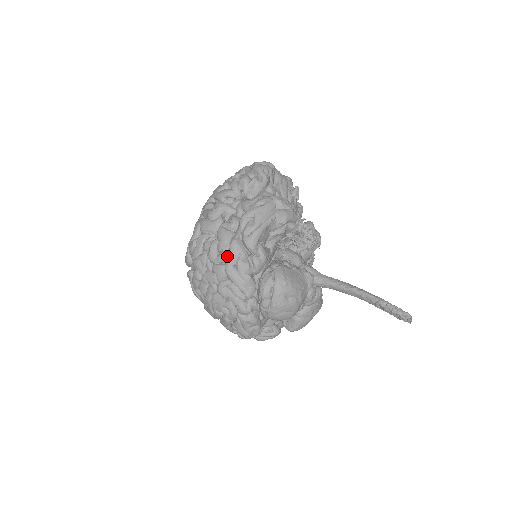
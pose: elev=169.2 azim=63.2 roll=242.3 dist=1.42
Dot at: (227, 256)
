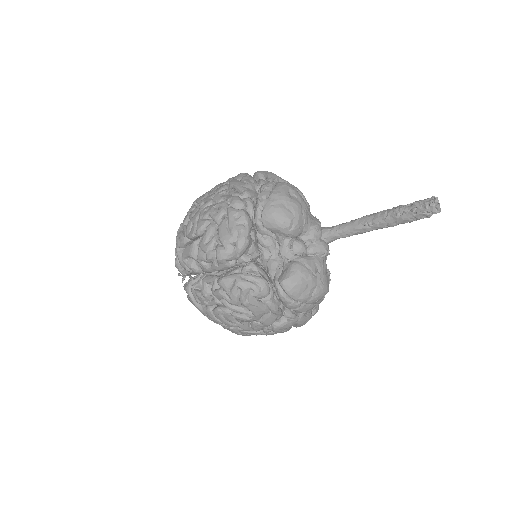
Dot at: occluded
